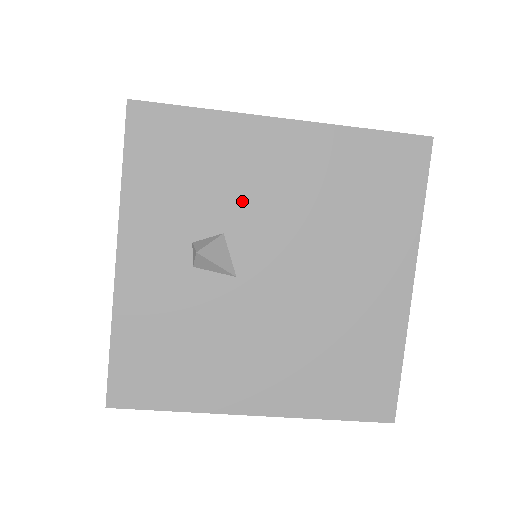
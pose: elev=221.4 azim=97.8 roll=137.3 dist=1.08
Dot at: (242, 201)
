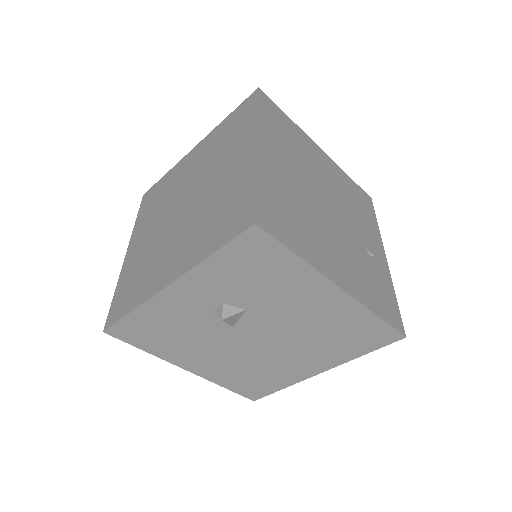
Dot at: (273, 304)
